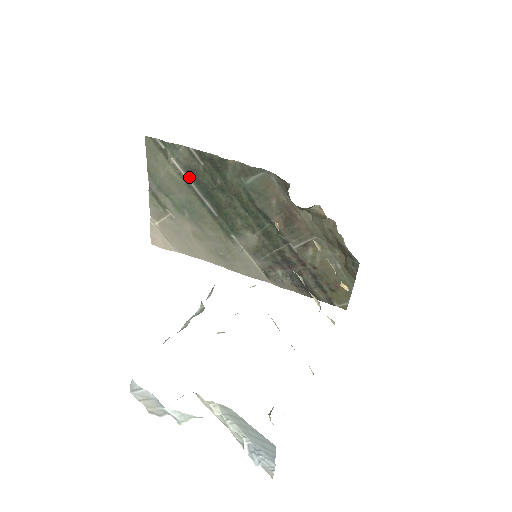
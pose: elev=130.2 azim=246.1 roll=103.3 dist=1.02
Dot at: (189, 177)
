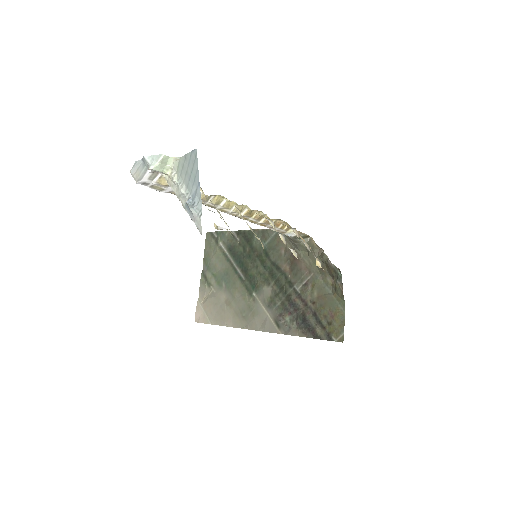
Dot at: (229, 253)
